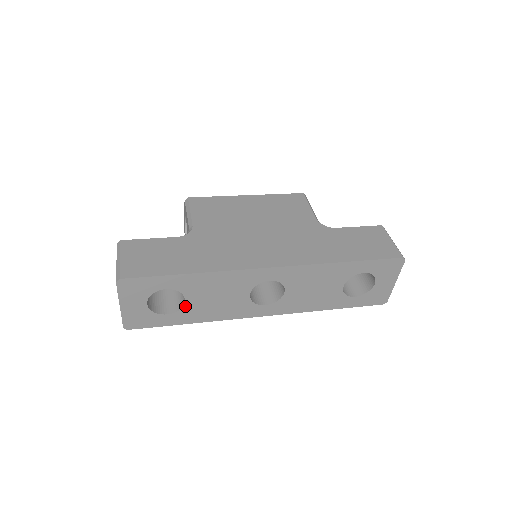
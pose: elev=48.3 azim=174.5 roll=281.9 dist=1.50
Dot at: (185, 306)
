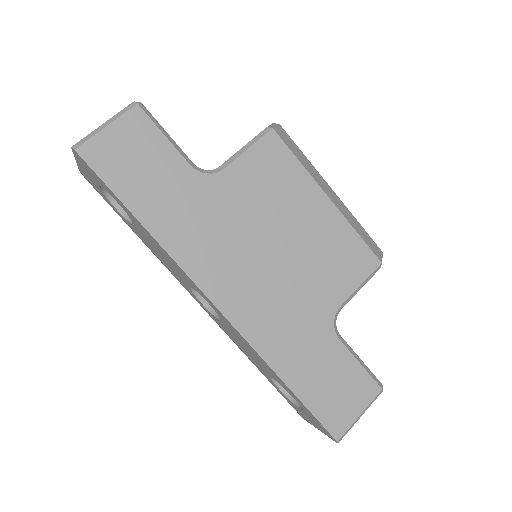
Dot at: occluded
